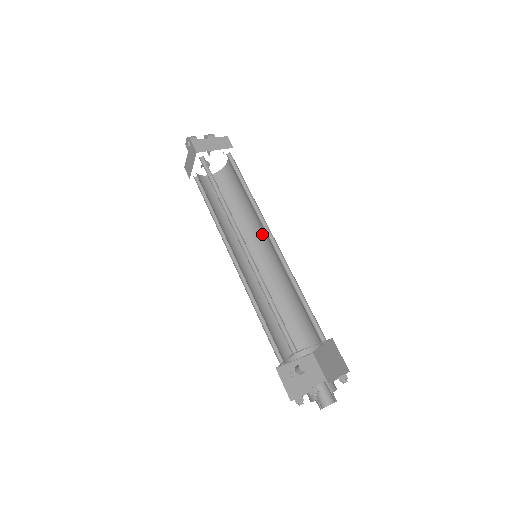
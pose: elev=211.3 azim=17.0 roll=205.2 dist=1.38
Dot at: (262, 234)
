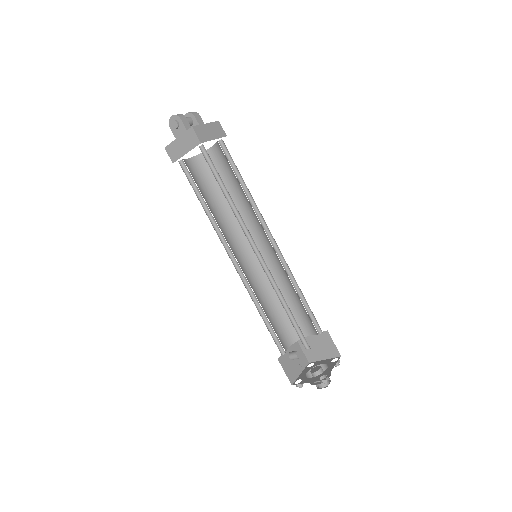
Dot at: (253, 231)
